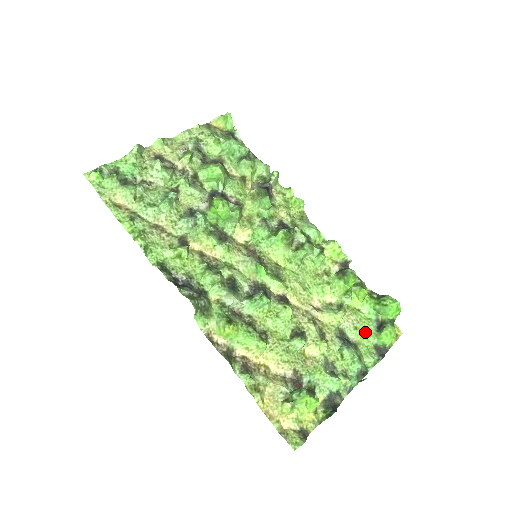
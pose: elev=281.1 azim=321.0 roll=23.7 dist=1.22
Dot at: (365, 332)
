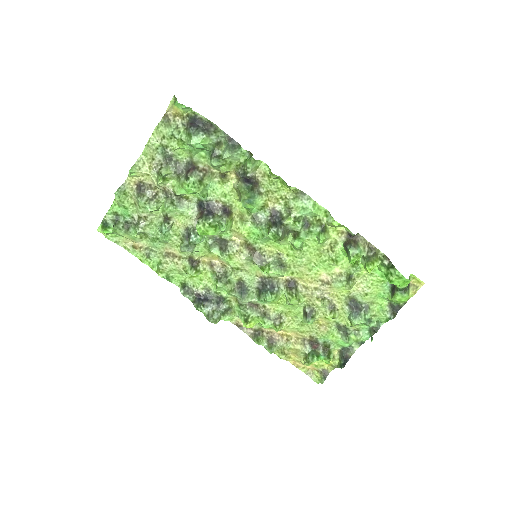
Dot at: (378, 293)
